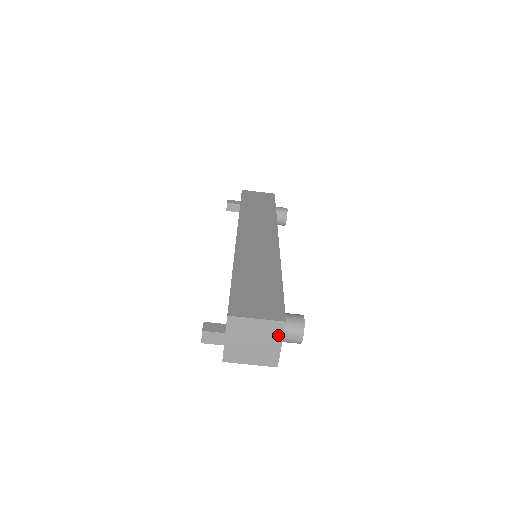
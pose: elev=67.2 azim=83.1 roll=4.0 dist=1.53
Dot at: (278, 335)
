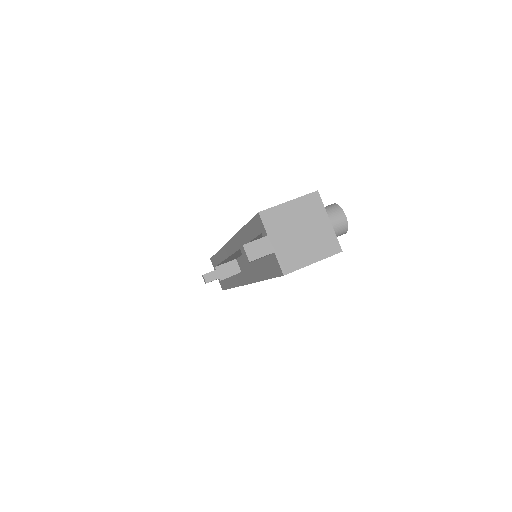
Dot at: (319, 210)
